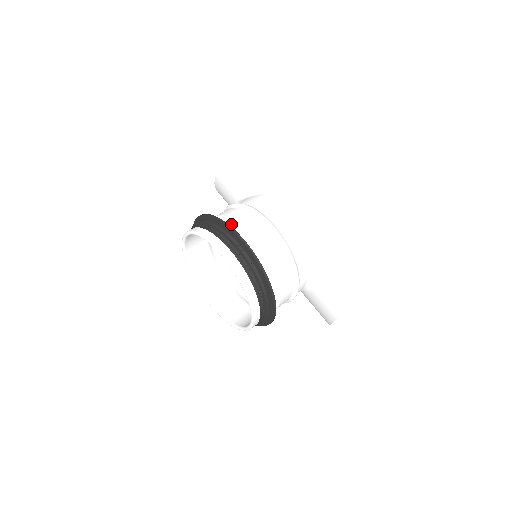
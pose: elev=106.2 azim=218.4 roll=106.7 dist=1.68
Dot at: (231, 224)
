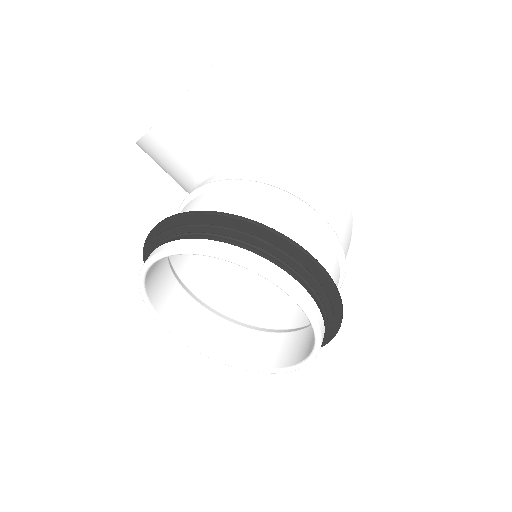
Dot at: occluded
